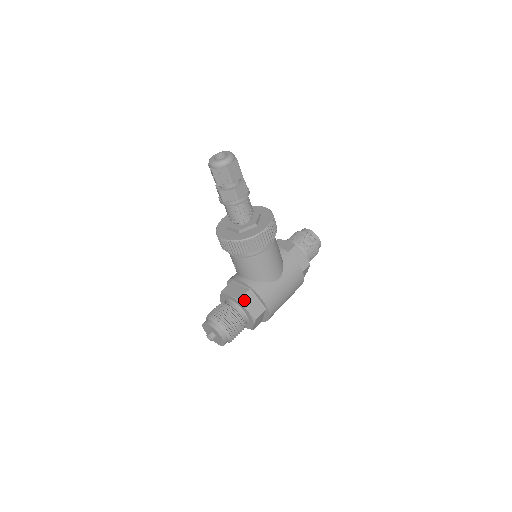
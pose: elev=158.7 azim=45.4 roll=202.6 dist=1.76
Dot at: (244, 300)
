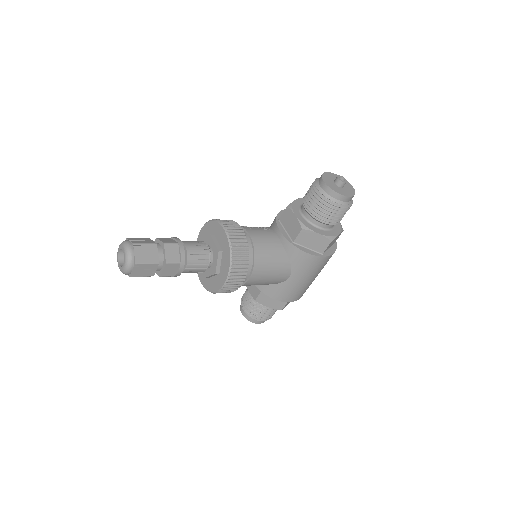
Dot at: (260, 300)
